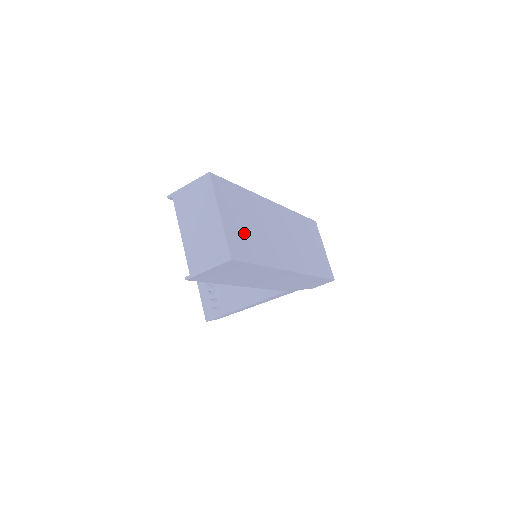
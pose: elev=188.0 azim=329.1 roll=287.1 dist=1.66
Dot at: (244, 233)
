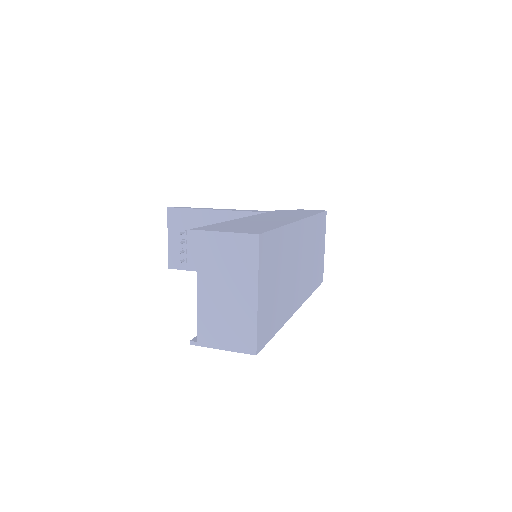
Dot at: (272, 300)
